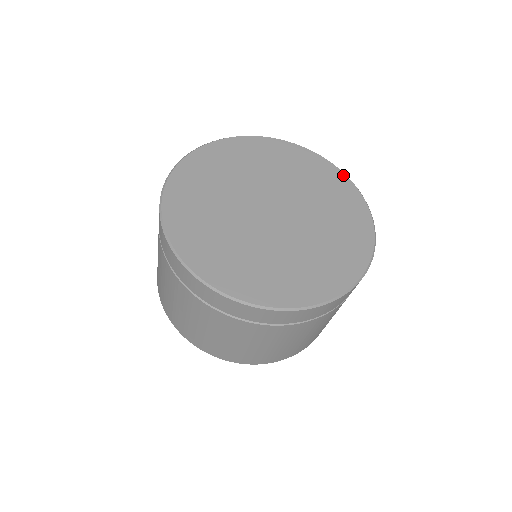
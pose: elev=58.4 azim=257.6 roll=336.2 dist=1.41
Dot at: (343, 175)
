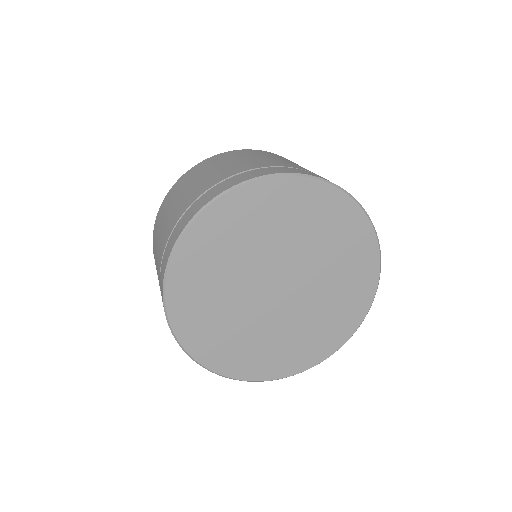
Dot at: (374, 291)
